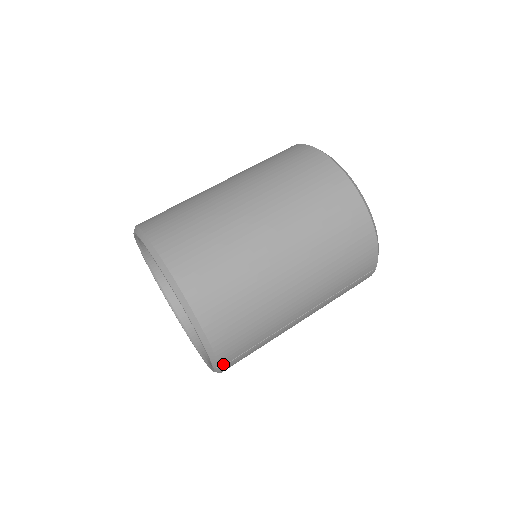
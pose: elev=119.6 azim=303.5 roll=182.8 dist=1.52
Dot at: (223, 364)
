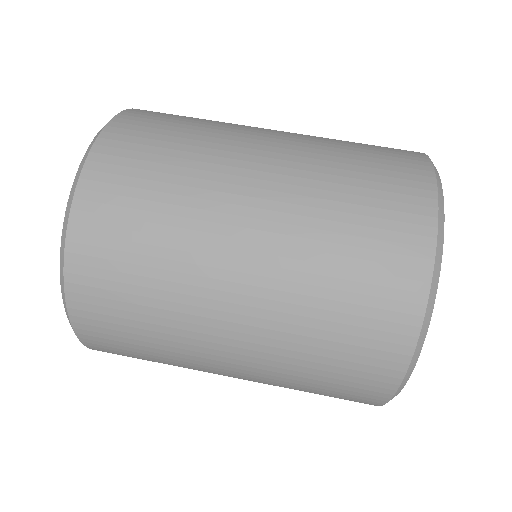
Dot at: occluded
